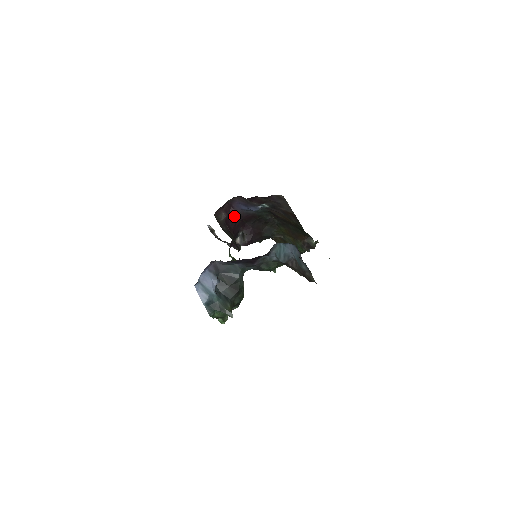
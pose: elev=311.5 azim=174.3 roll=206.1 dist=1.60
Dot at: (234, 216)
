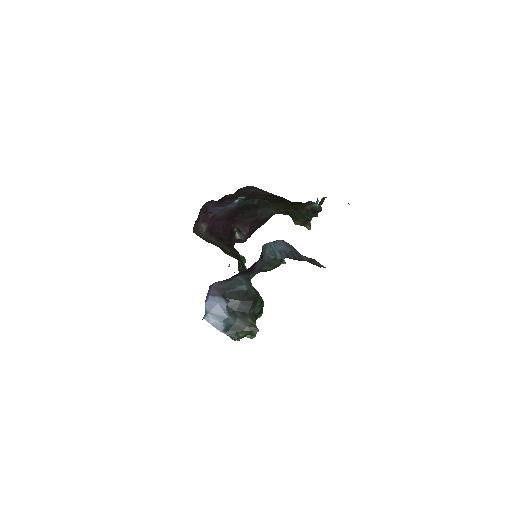
Dot at: (217, 220)
